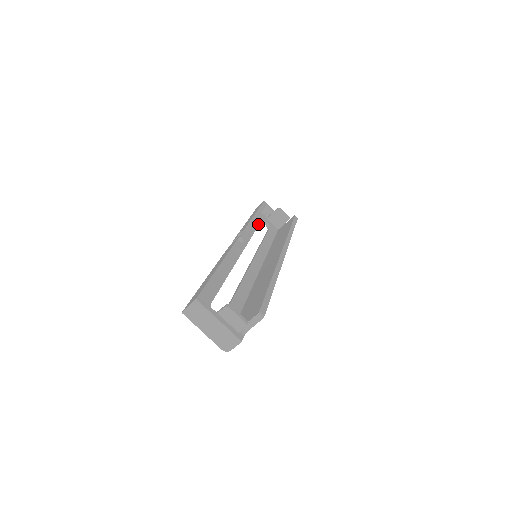
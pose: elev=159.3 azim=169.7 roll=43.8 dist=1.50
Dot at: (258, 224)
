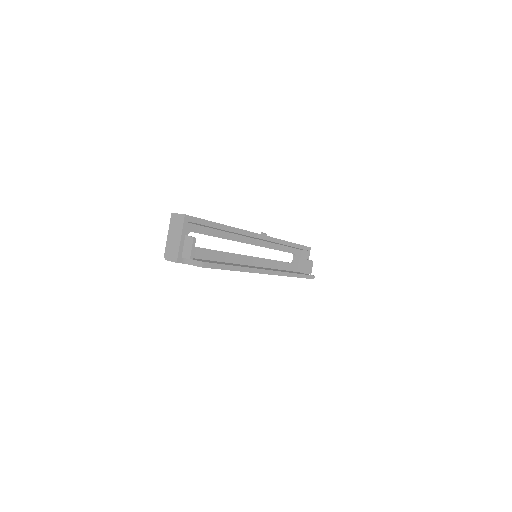
Dot at: (288, 251)
